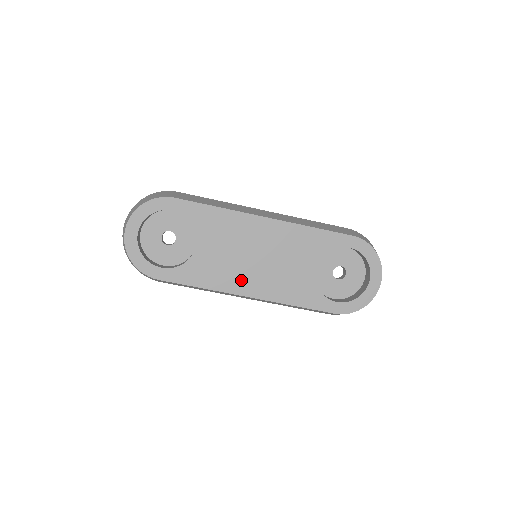
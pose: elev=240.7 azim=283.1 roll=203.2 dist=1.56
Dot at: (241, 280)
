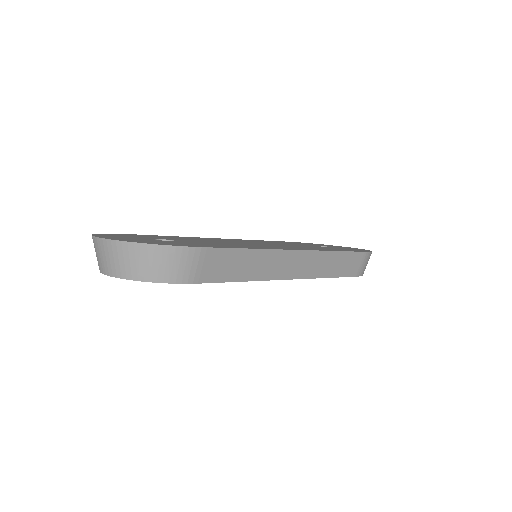
Dot at: occluded
